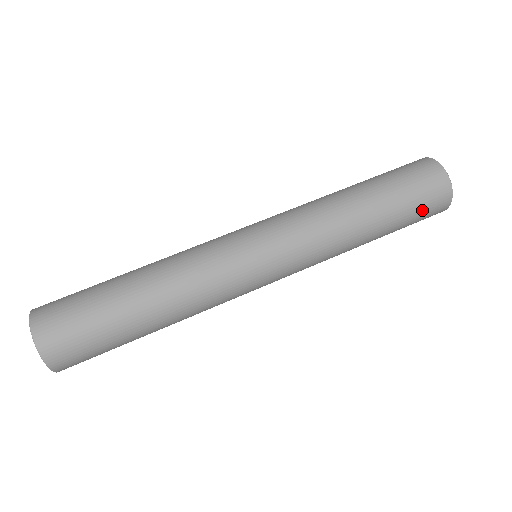
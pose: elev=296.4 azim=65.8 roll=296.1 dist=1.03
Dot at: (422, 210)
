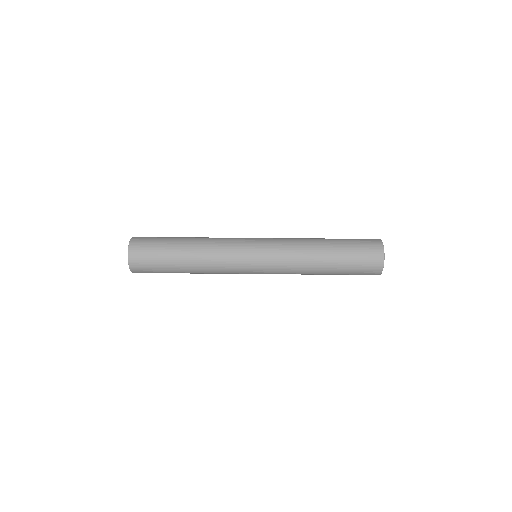
Dot at: (361, 249)
